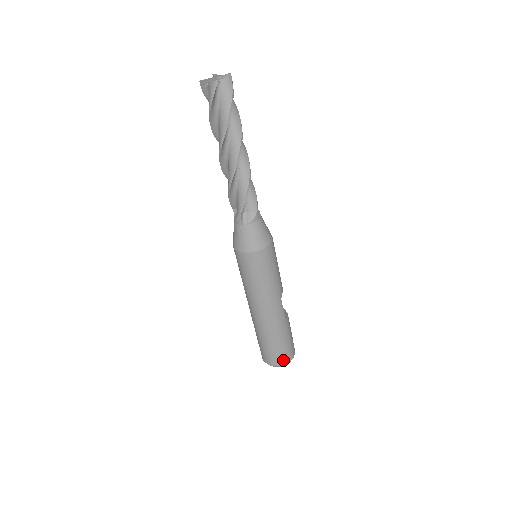
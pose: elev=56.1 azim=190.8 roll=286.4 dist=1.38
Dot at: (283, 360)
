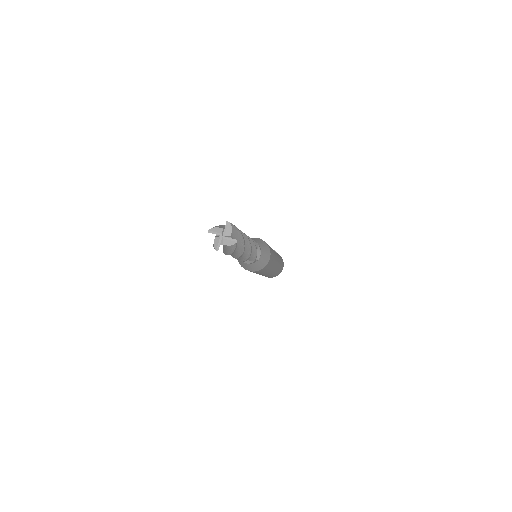
Dot at: occluded
